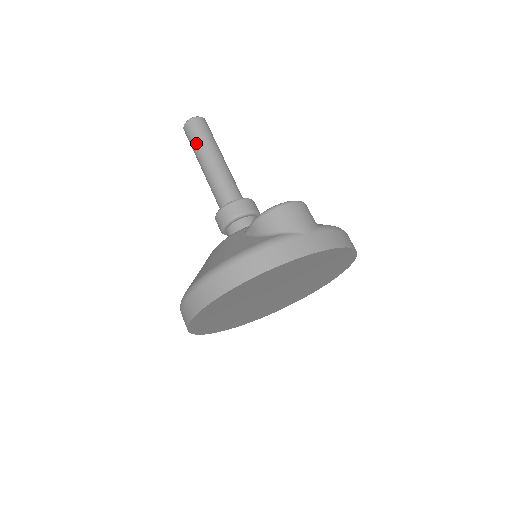
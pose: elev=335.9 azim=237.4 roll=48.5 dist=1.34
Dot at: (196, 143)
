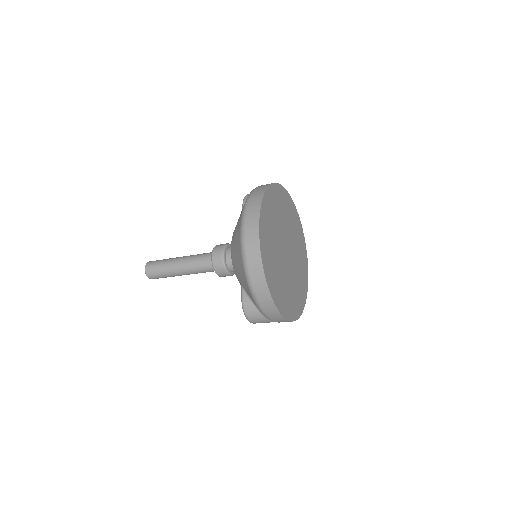
Dot at: (163, 262)
